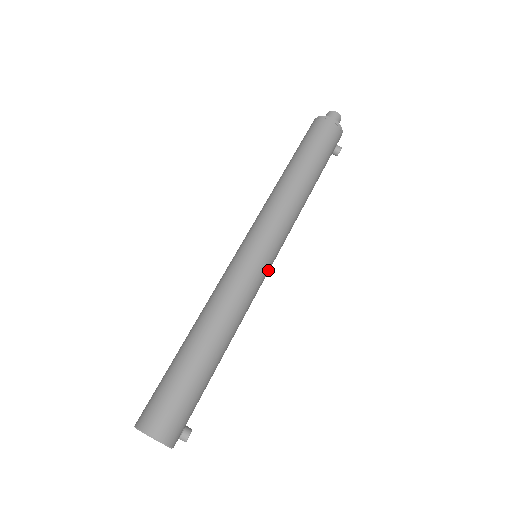
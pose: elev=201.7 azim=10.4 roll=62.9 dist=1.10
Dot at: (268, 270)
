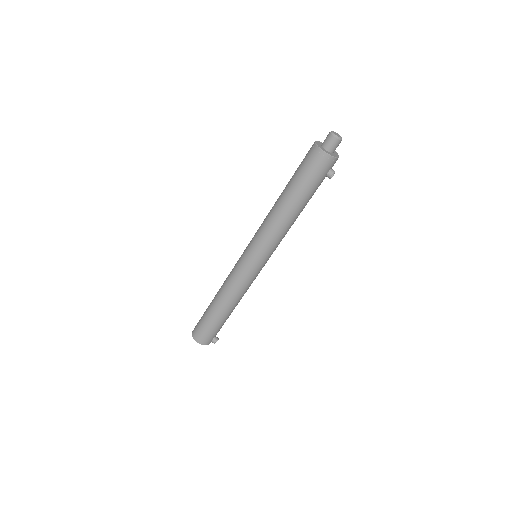
Dot at: (260, 269)
